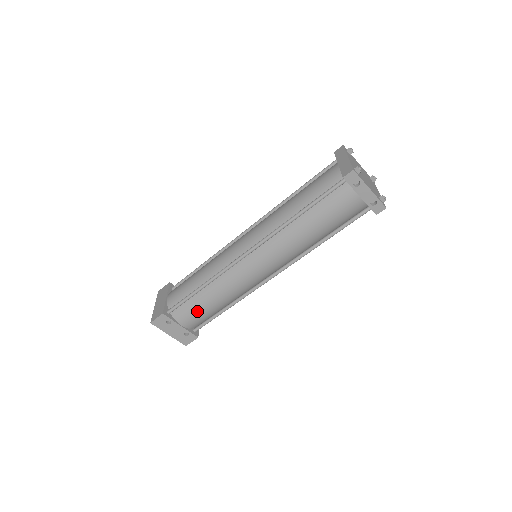
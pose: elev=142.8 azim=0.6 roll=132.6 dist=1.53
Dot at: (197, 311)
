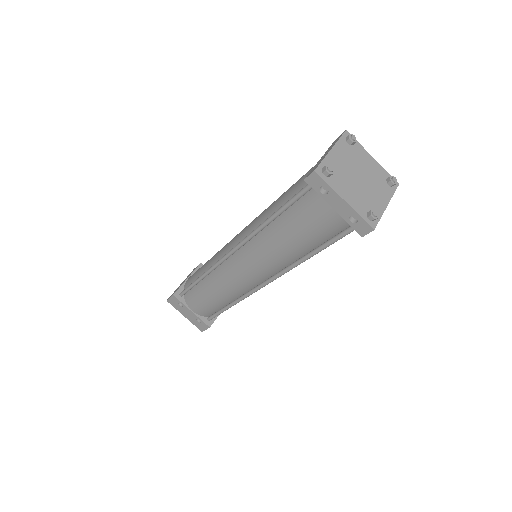
Dot at: (201, 301)
